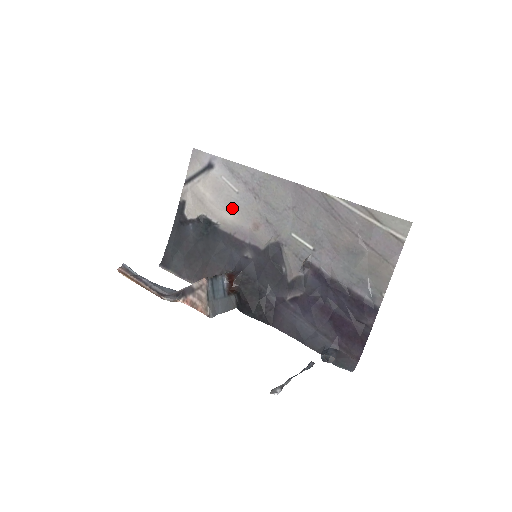
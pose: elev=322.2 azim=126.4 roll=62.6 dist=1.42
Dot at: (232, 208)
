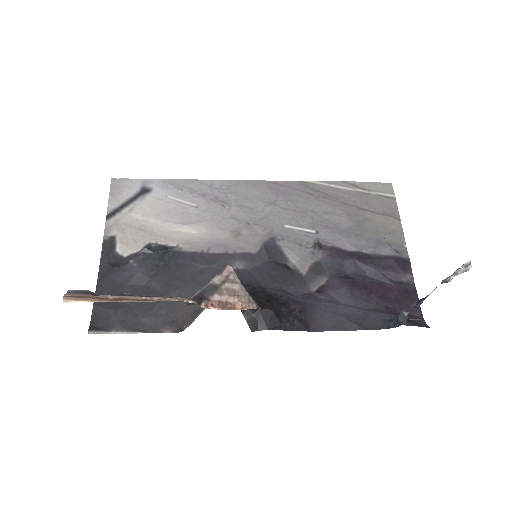
Dot at: (195, 223)
